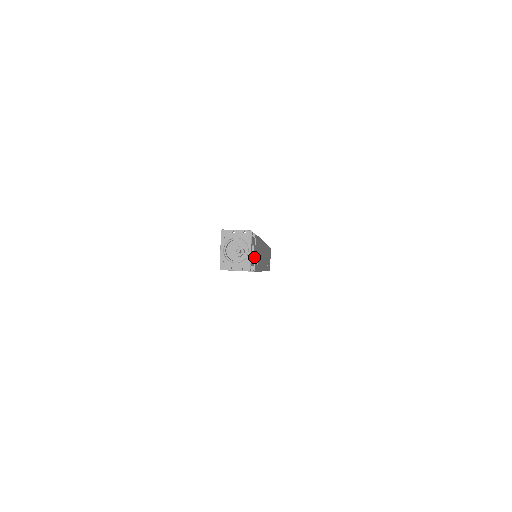
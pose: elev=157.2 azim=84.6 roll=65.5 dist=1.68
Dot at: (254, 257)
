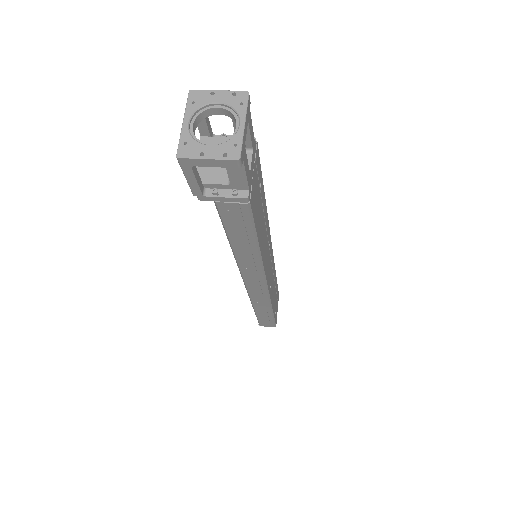
Dot at: (251, 176)
